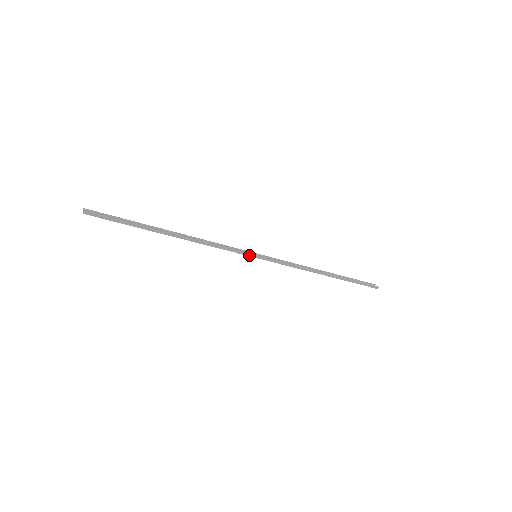
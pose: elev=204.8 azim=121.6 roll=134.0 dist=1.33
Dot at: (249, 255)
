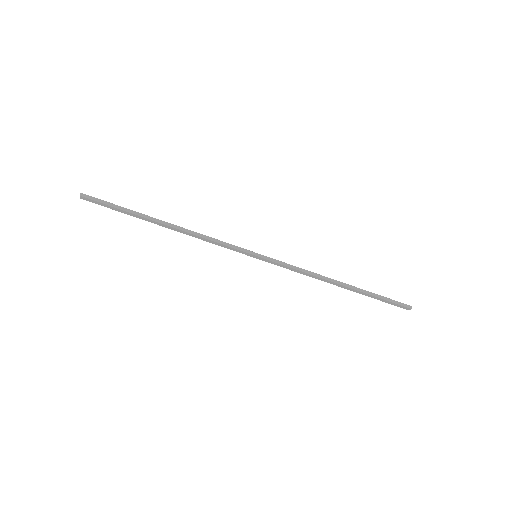
Dot at: (247, 252)
